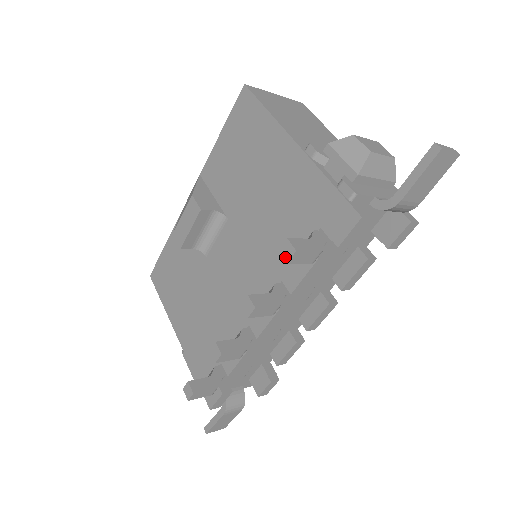
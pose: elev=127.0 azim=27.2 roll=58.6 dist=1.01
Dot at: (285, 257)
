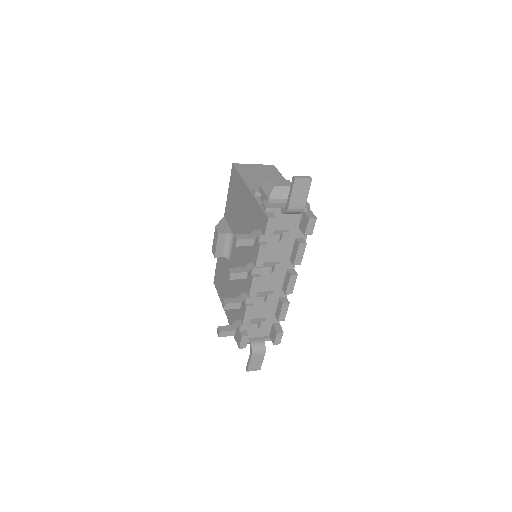
Dot at: (235, 243)
